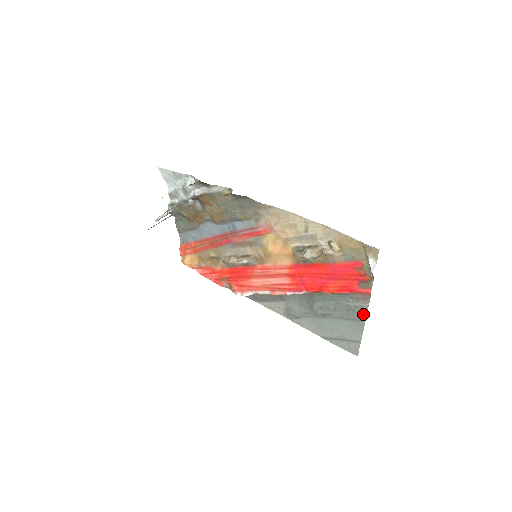
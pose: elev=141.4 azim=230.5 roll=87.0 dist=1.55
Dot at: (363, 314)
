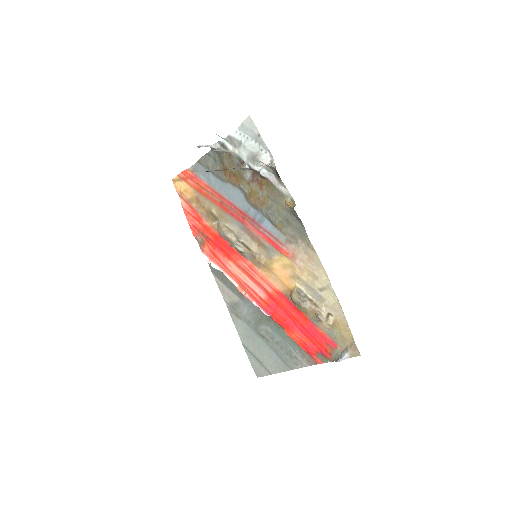
Dot at: (296, 366)
